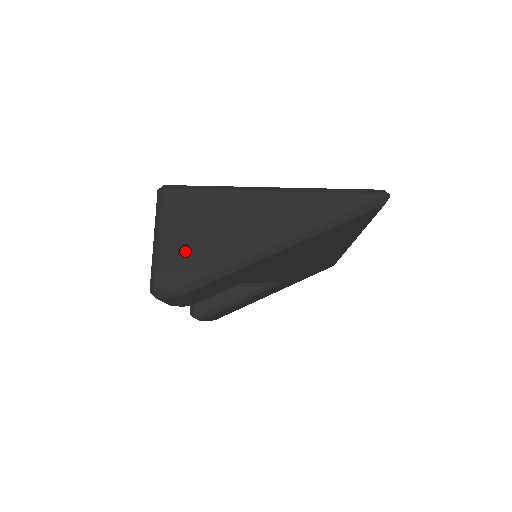
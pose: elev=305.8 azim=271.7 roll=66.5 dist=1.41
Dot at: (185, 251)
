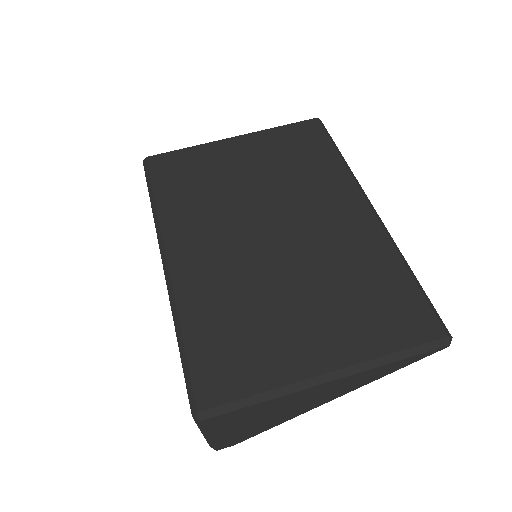
Dot at: (239, 432)
